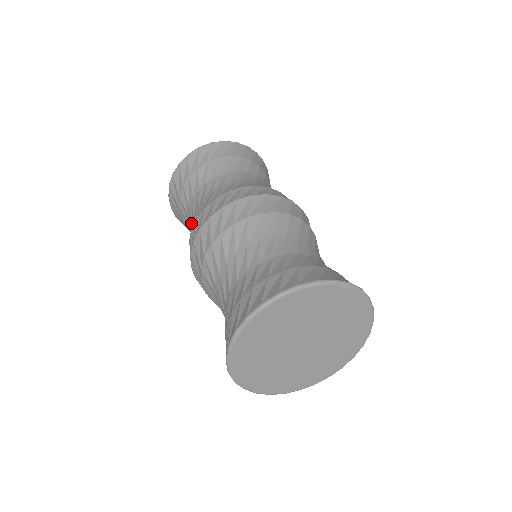
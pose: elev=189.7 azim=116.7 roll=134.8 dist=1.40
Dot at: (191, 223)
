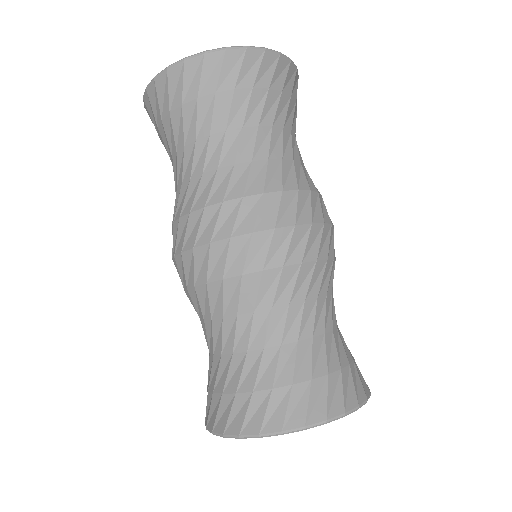
Dot at: (183, 178)
